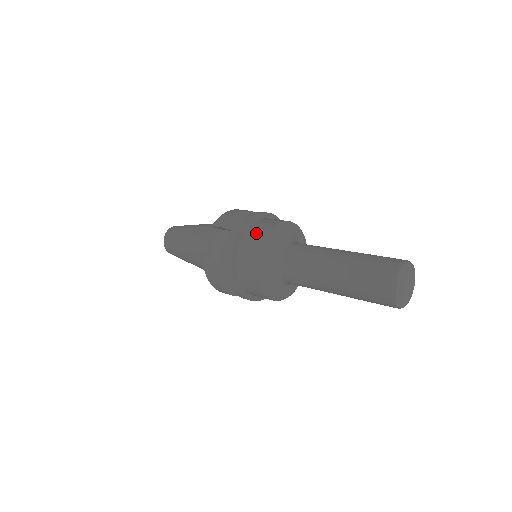
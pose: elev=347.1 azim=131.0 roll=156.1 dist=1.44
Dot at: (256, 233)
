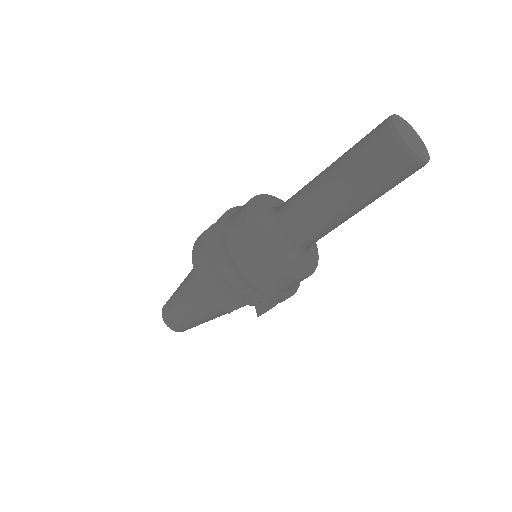
Dot at: occluded
